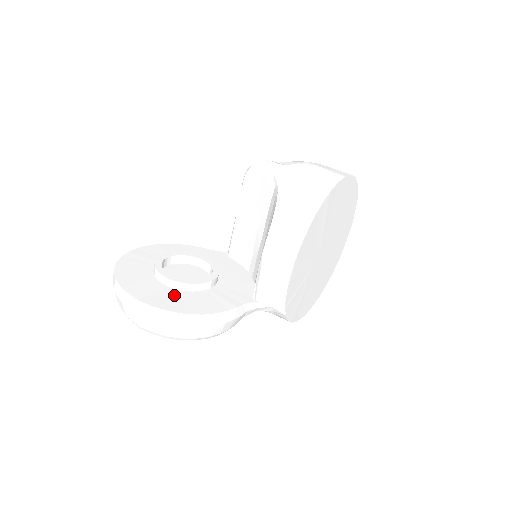
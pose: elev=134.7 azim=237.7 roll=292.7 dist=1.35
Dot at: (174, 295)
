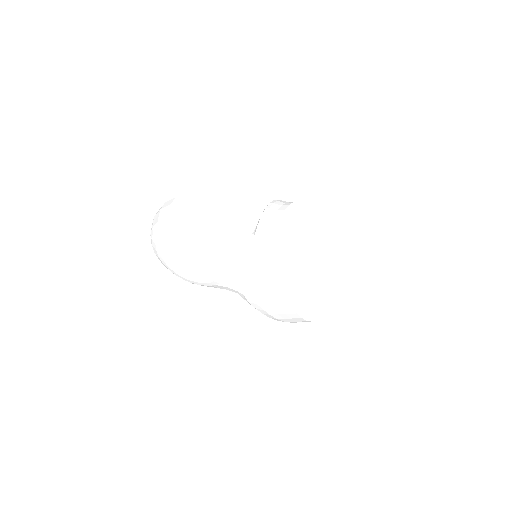
Dot at: occluded
